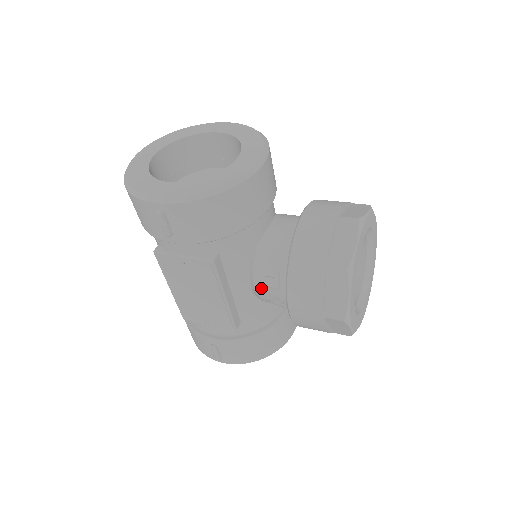
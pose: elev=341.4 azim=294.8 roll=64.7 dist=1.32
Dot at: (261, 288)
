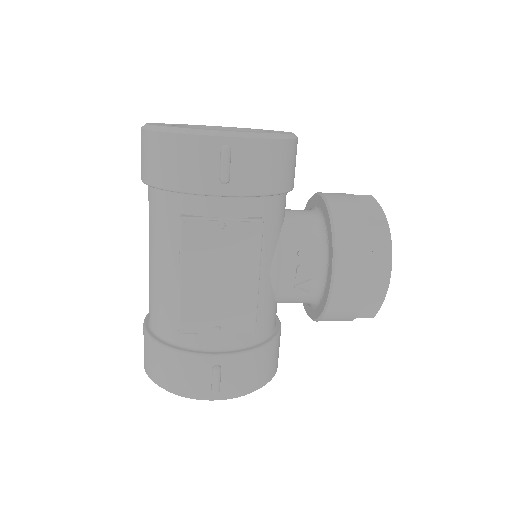
Dot at: (291, 268)
